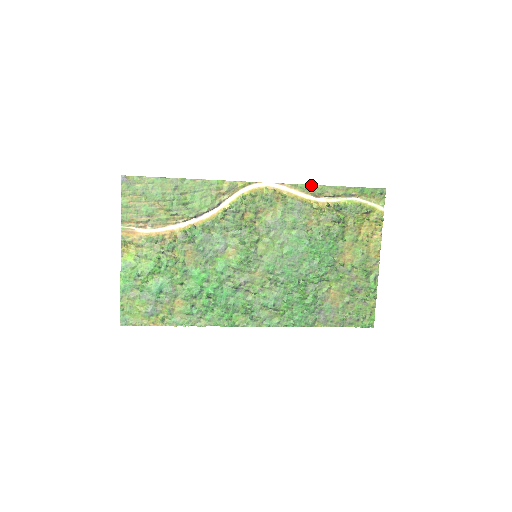
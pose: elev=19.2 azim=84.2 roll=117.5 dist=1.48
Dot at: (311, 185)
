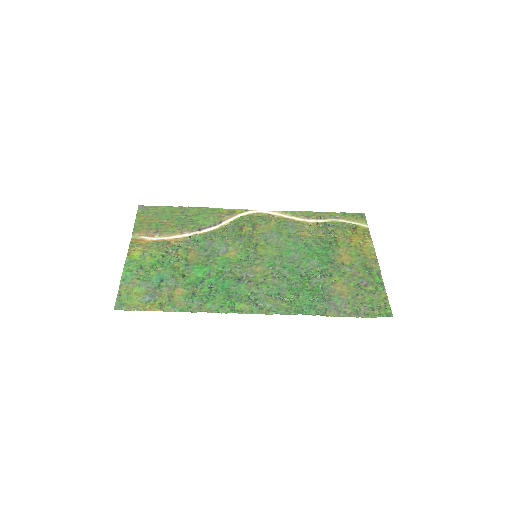
Dot at: (299, 211)
